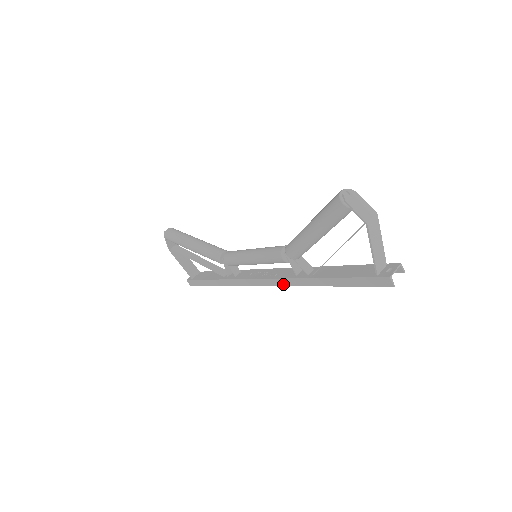
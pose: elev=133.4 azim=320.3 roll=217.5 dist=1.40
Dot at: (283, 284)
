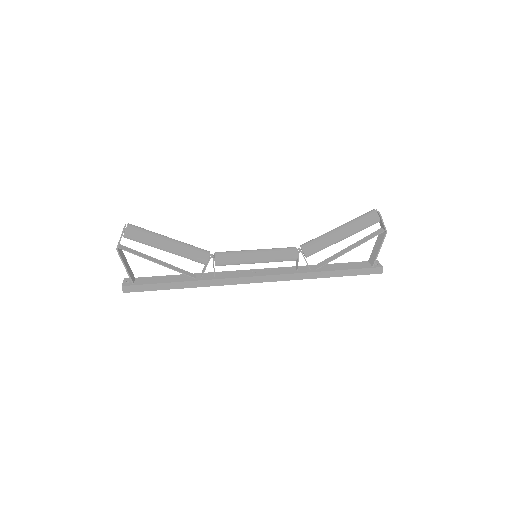
Dot at: (283, 279)
